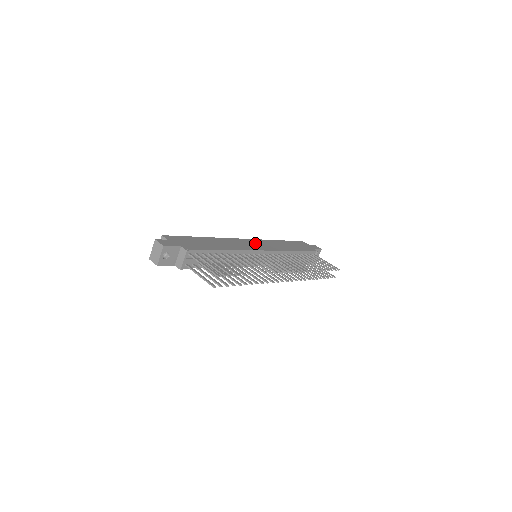
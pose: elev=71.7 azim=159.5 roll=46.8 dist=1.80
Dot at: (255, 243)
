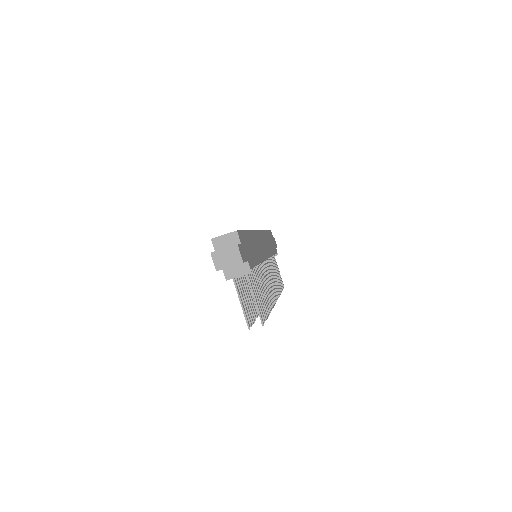
Dot at: (263, 241)
